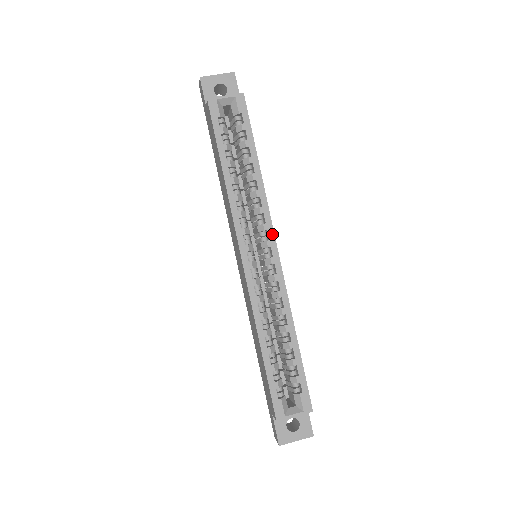
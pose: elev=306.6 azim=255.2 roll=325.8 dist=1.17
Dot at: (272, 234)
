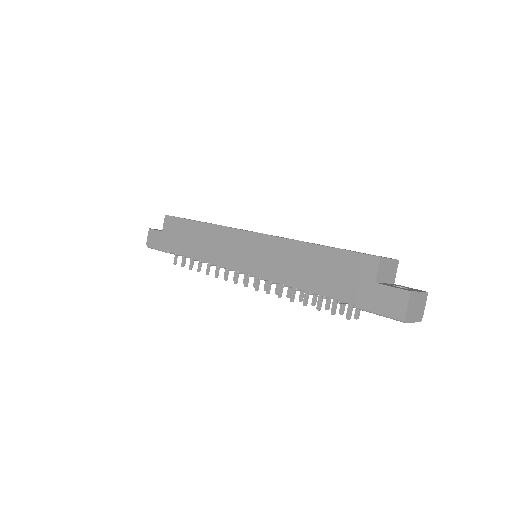
Dot at: occluded
